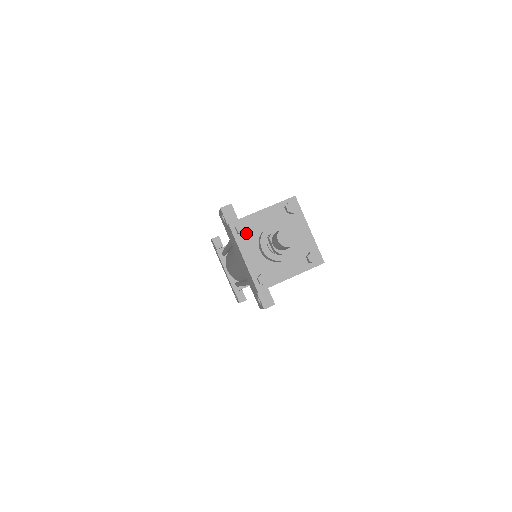
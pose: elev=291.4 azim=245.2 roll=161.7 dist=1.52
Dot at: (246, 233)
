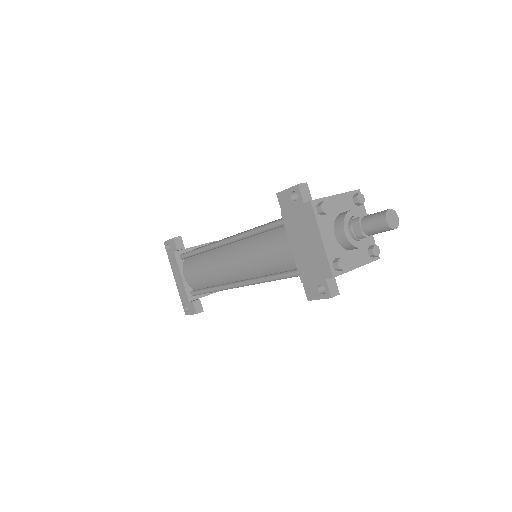
Dot at: (324, 214)
